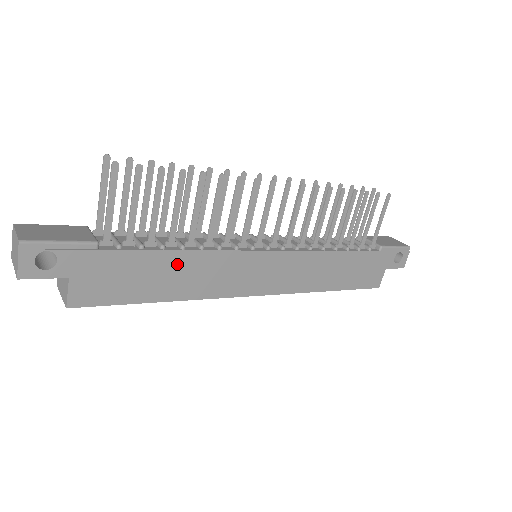
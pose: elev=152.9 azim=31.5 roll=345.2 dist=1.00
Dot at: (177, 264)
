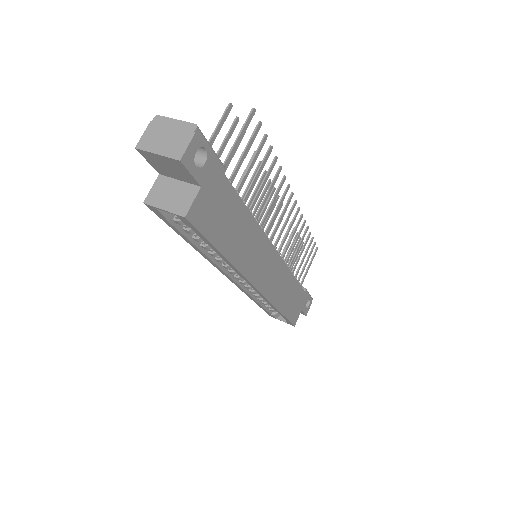
Dot at: (244, 224)
